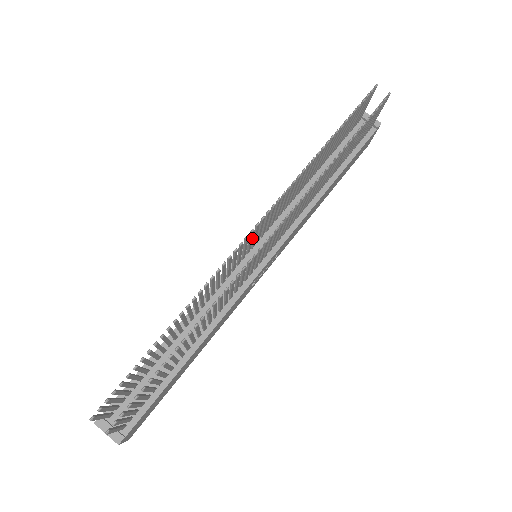
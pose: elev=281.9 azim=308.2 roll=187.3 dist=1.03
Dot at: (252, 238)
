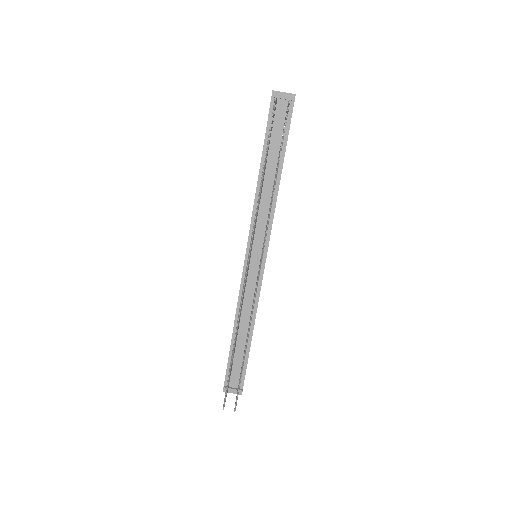
Dot at: (248, 266)
